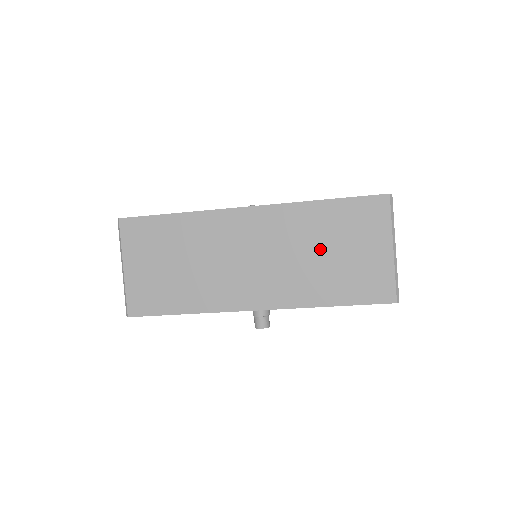
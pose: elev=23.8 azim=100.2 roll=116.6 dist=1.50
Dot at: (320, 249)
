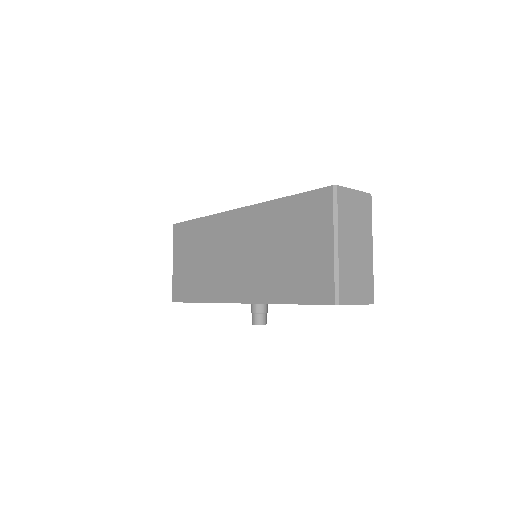
Dot at: (279, 246)
